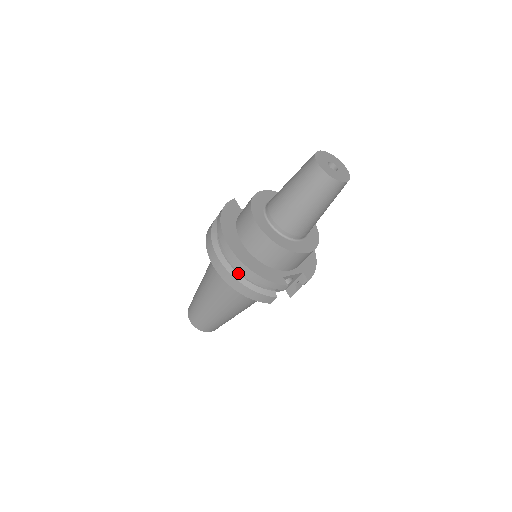
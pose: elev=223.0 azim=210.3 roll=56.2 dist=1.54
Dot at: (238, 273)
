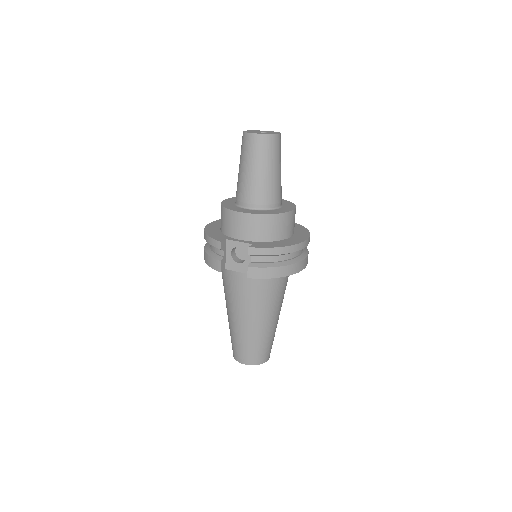
Dot at: (209, 244)
